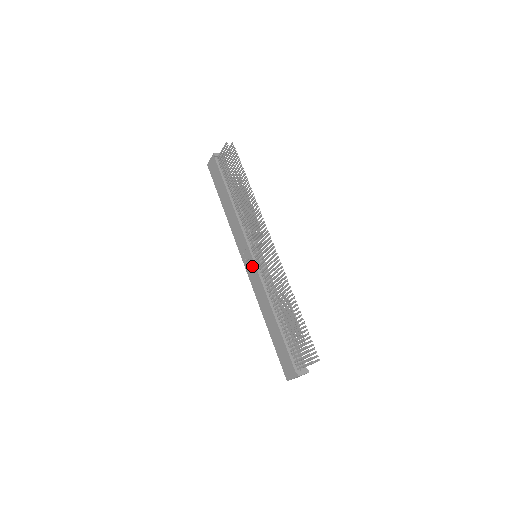
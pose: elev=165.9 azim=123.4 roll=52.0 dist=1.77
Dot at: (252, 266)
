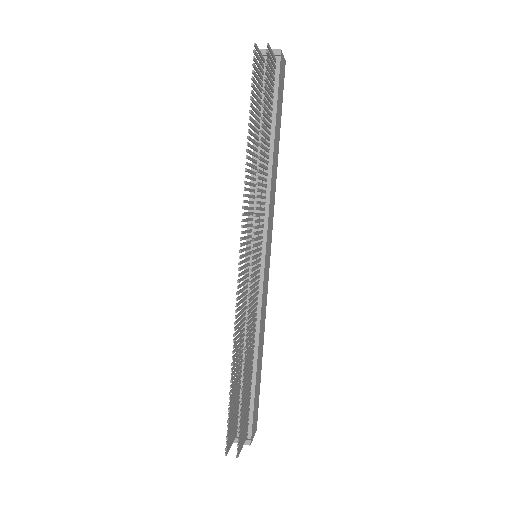
Dot at: occluded
